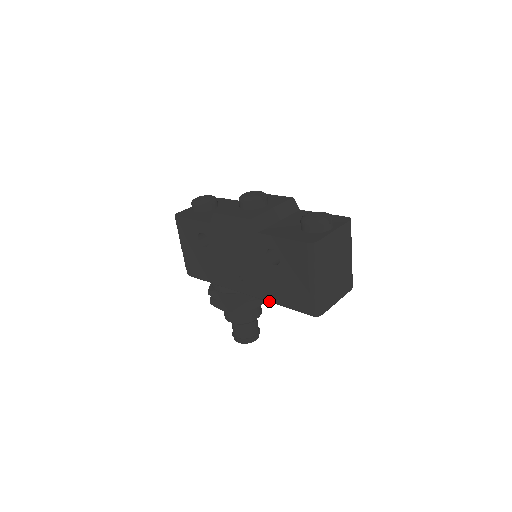
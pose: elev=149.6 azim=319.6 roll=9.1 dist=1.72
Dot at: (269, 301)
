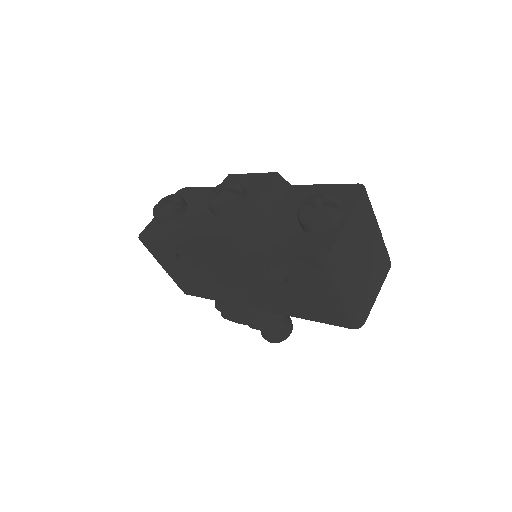
Dot at: (291, 316)
